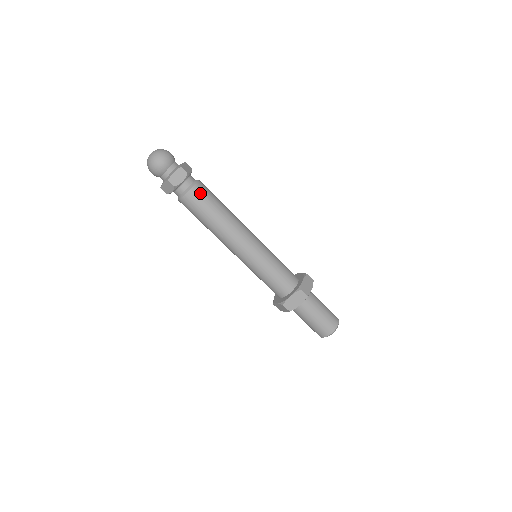
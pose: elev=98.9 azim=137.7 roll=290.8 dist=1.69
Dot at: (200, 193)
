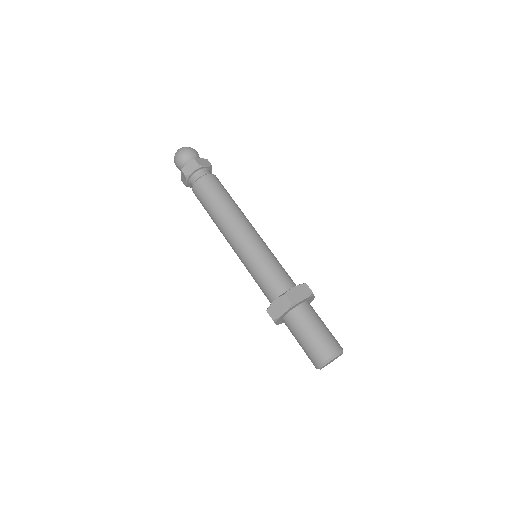
Dot at: (207, 183)
